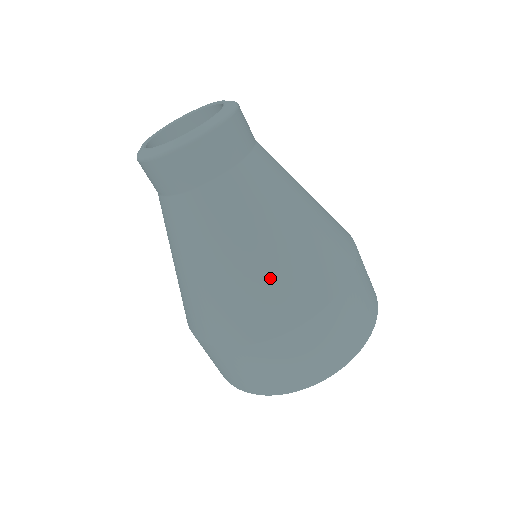
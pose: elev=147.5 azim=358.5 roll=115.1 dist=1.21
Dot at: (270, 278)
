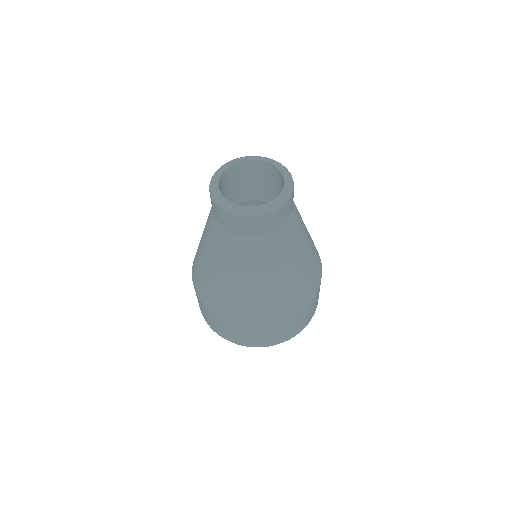
Dot at: (307, 271)
